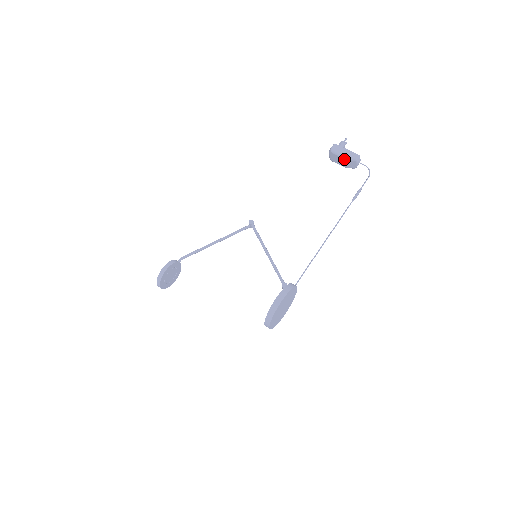
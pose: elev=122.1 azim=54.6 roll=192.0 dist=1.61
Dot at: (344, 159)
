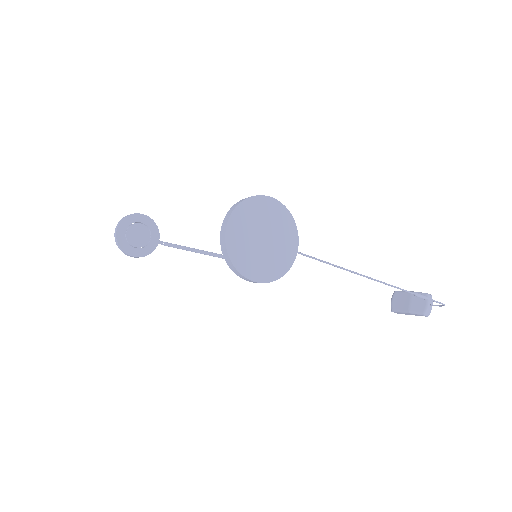
Dot at: (410, 294)
